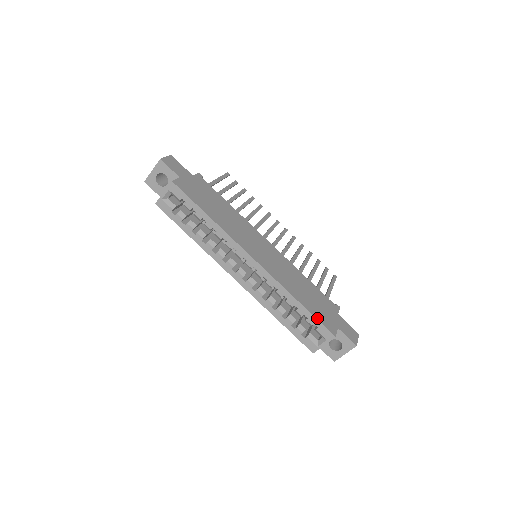
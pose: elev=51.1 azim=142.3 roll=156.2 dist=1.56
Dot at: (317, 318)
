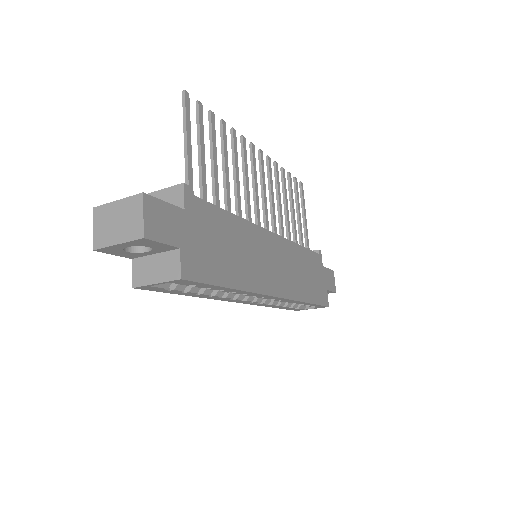
Dot at: (319, 303)
